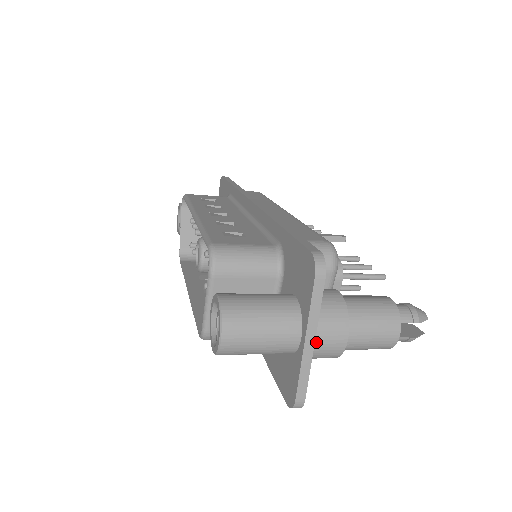
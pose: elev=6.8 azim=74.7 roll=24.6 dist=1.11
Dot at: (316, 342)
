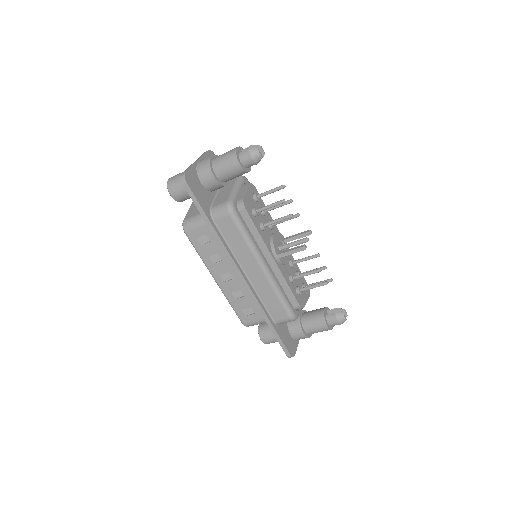
Dot at: (199, 162)
